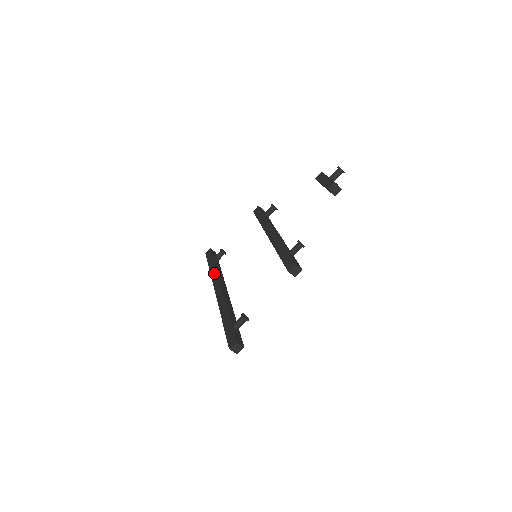
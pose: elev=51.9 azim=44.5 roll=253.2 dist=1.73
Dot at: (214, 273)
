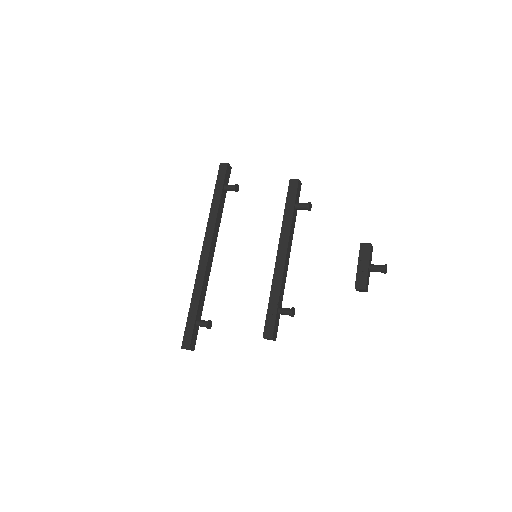
Dot at: (213, 218)
